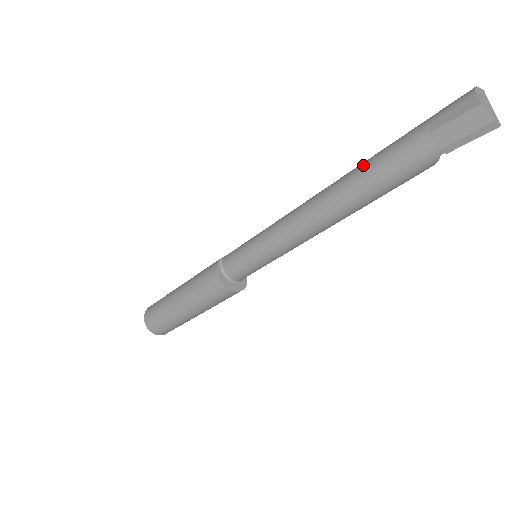
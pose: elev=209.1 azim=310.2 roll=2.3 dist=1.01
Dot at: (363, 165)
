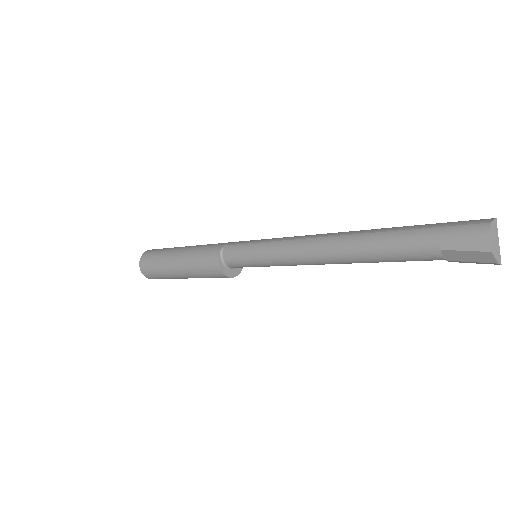
Dot at: (373, 241)
